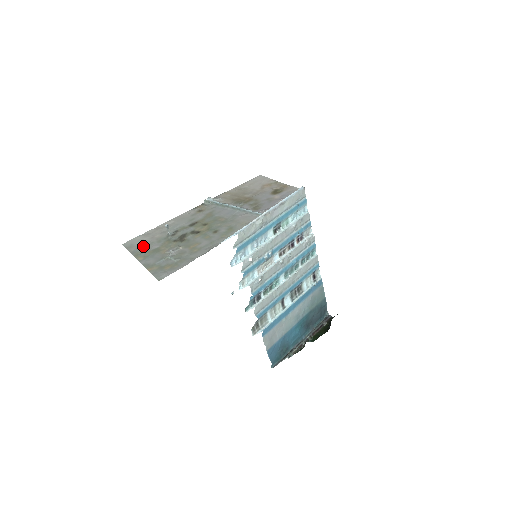
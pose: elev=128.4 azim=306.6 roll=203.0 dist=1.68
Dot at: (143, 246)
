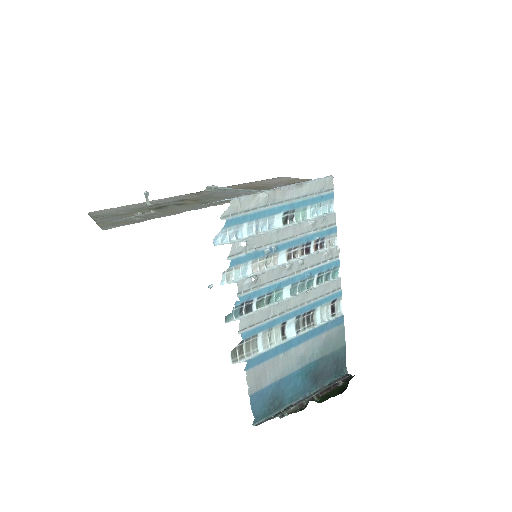
Dot at: (109, 212)
